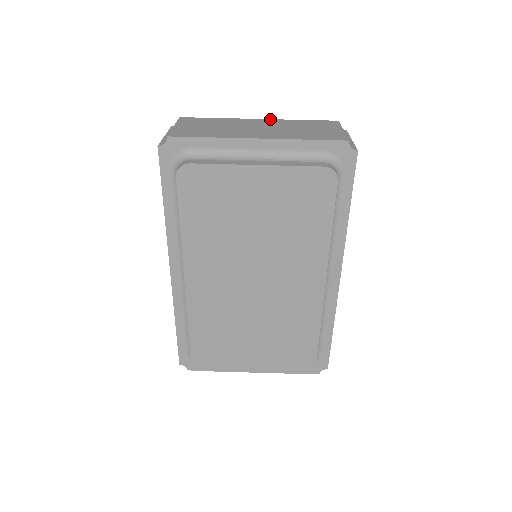
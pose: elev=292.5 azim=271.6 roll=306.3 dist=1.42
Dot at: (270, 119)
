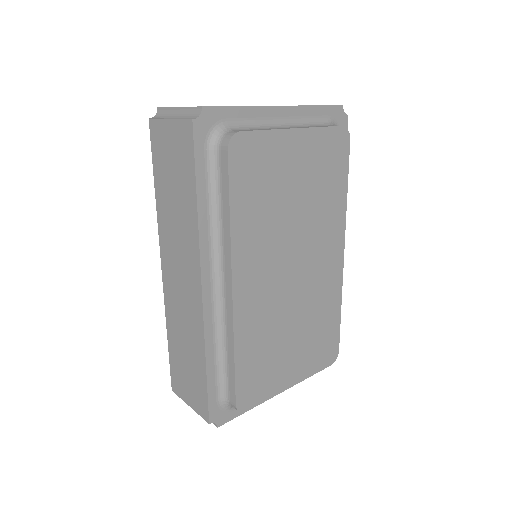
Dot at: occluded
